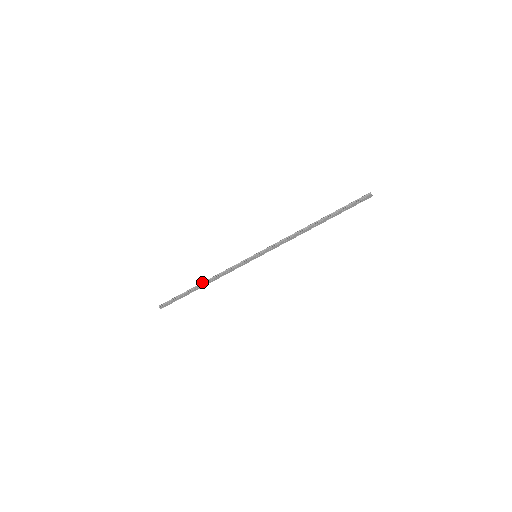
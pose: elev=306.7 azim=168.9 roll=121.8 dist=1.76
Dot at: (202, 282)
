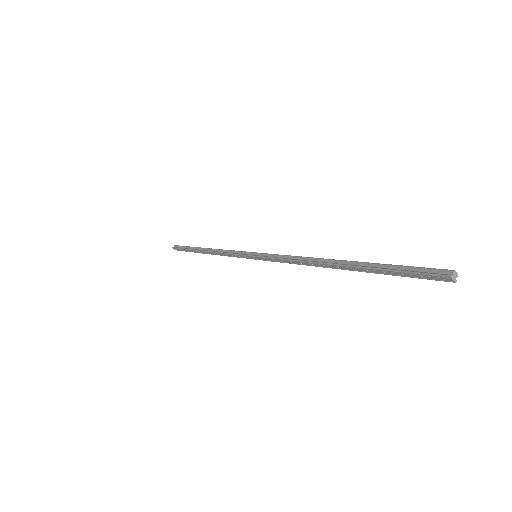
Dot at: occluded
